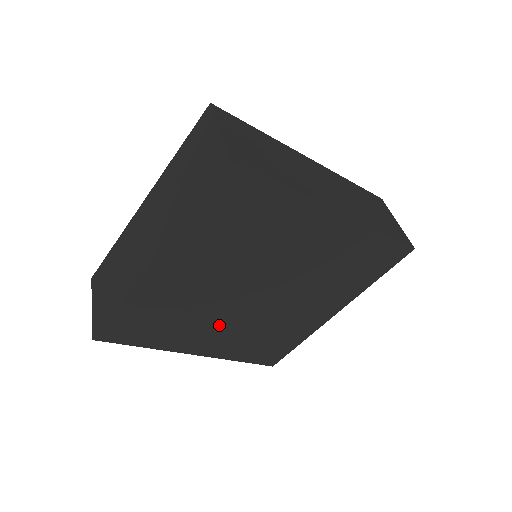
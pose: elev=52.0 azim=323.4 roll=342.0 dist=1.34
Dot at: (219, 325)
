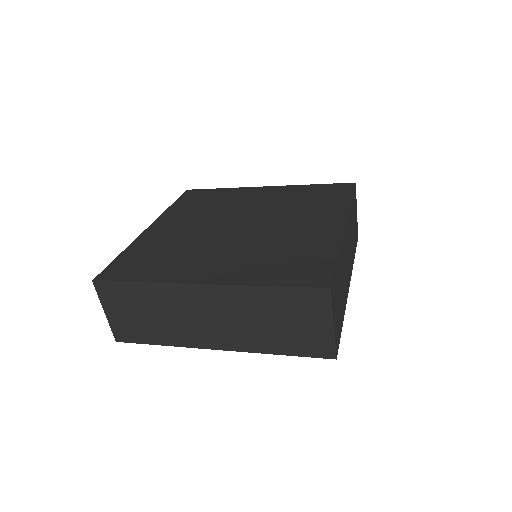
Dot at: occluded
